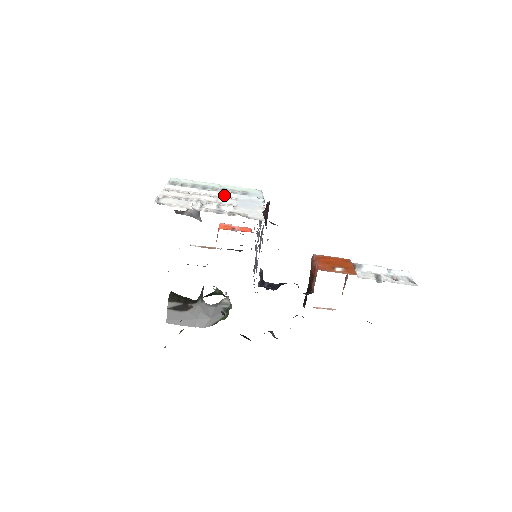
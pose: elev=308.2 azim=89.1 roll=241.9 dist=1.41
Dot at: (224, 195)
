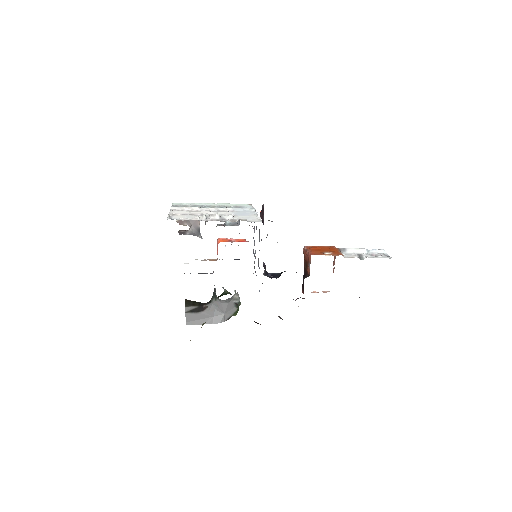
Dot at: (222, 210)
